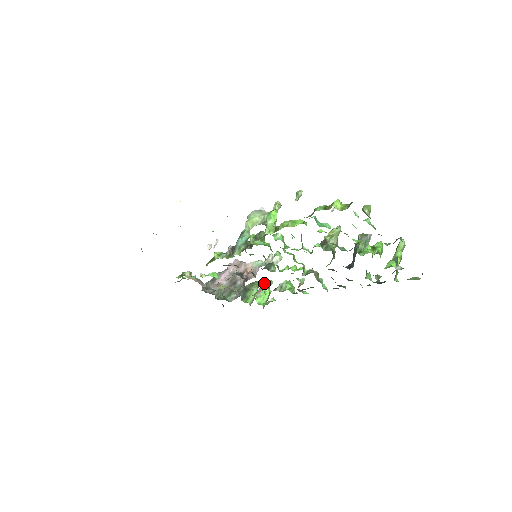
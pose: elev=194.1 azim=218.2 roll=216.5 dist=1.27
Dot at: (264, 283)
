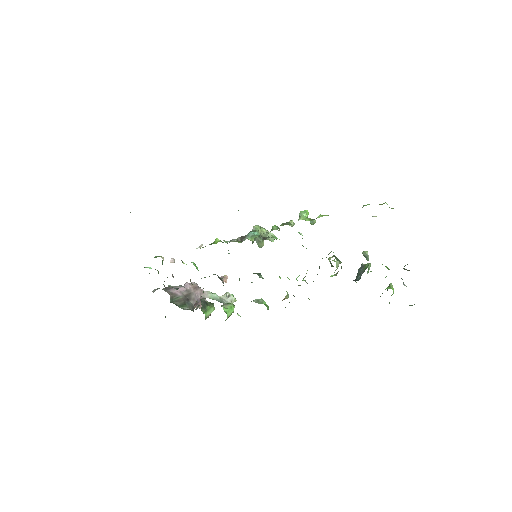
Dot at: occluded
